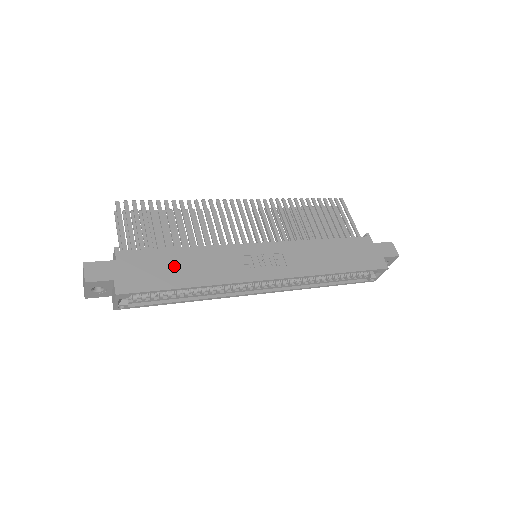
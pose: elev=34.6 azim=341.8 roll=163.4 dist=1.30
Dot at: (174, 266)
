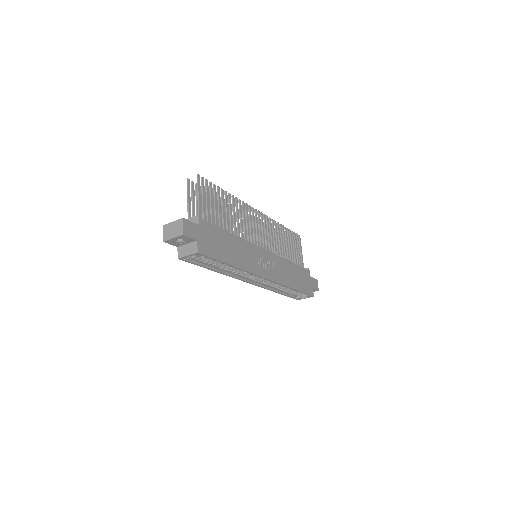
Dot at: (226, 245)
